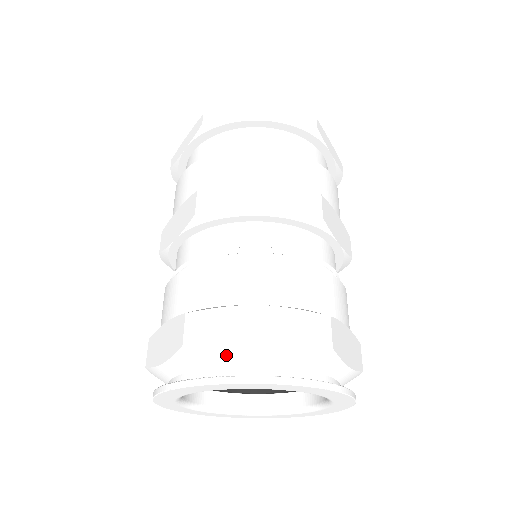
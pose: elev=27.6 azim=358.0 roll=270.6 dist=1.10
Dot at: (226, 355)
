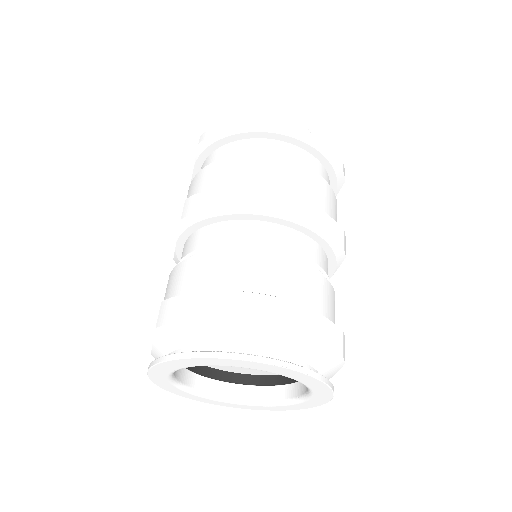
Dot at: (289, 344)
